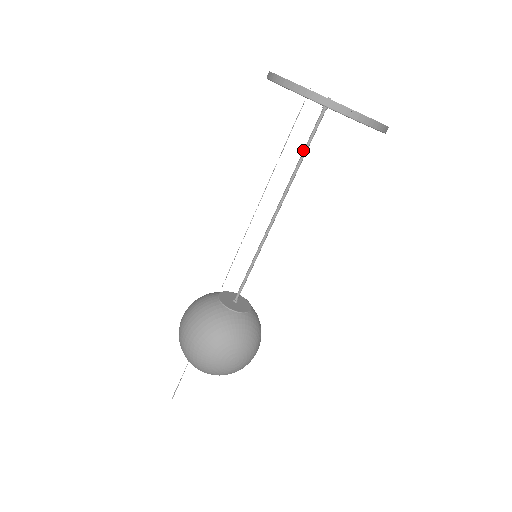
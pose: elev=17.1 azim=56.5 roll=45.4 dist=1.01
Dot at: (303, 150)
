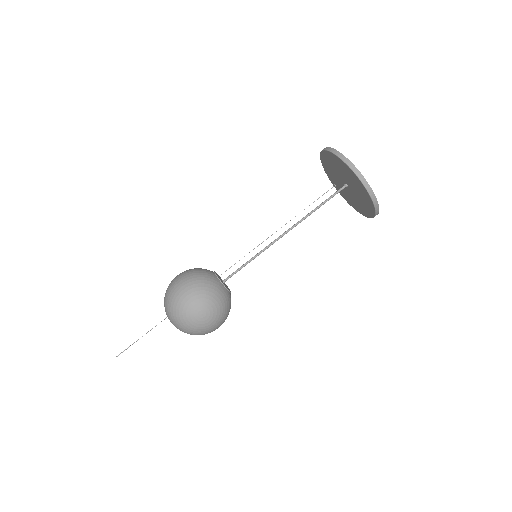
Dot at: (321, 203)
